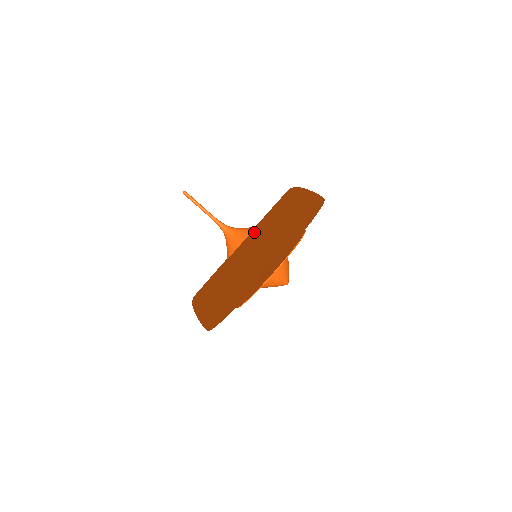
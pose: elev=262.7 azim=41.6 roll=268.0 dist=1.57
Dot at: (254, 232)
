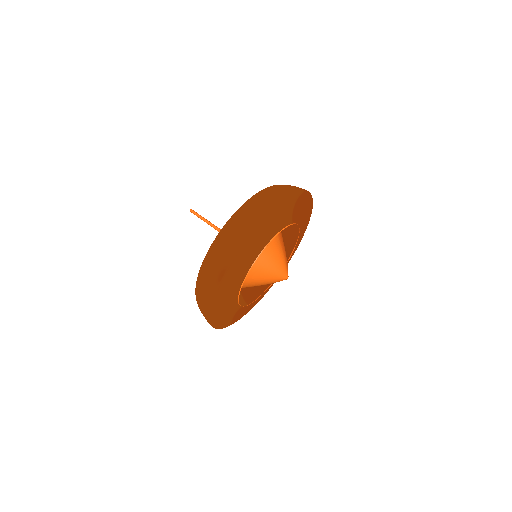
Dot at: (216, 237)
